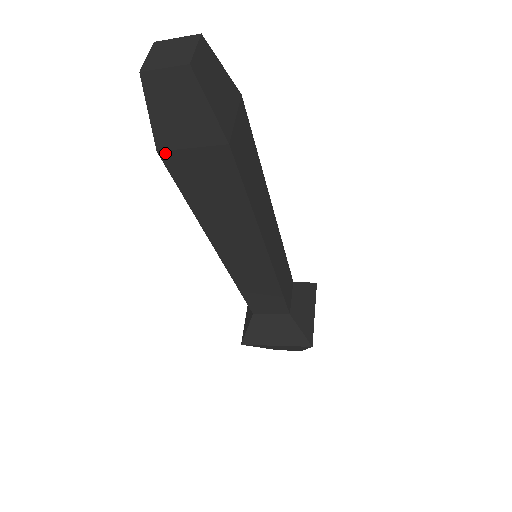
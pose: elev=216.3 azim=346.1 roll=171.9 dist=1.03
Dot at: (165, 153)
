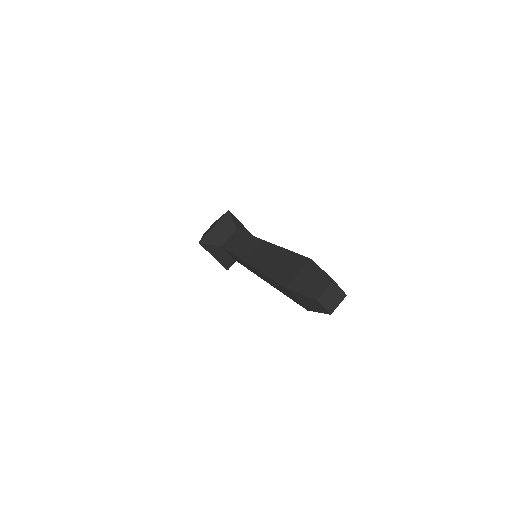
Dot at: (287, 290)
